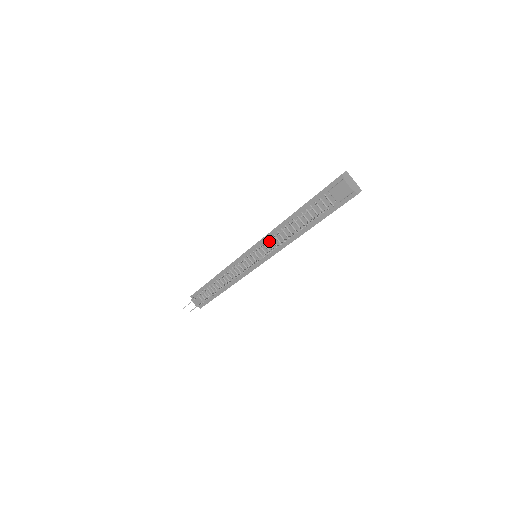
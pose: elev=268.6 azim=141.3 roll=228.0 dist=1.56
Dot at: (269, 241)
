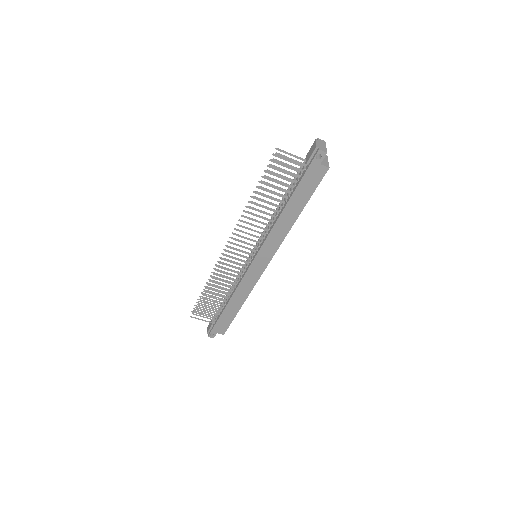
Dot at: occluded
